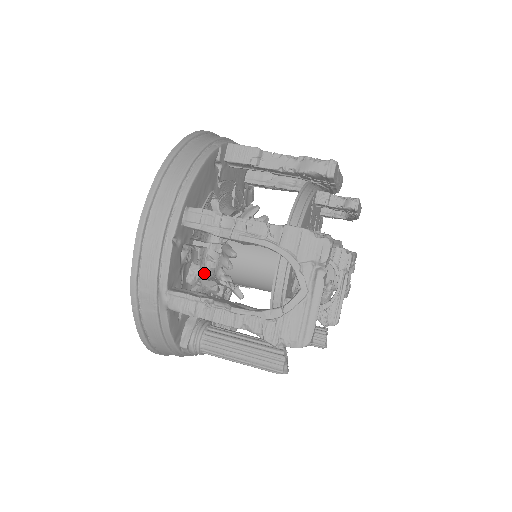
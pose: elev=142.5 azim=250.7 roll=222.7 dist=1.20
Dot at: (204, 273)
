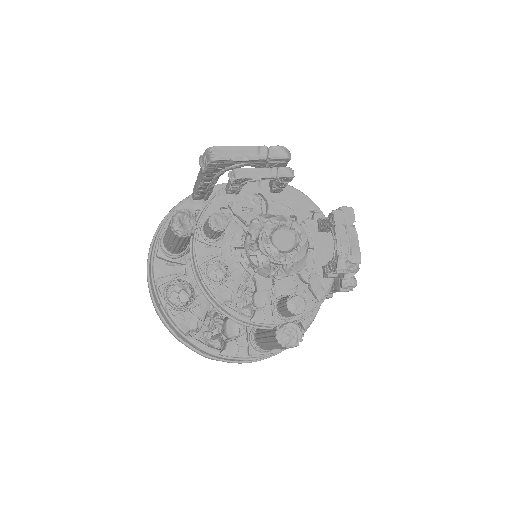
Dot at: occluded
